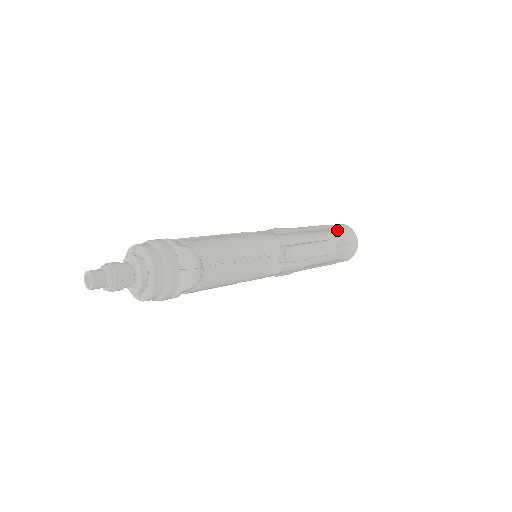
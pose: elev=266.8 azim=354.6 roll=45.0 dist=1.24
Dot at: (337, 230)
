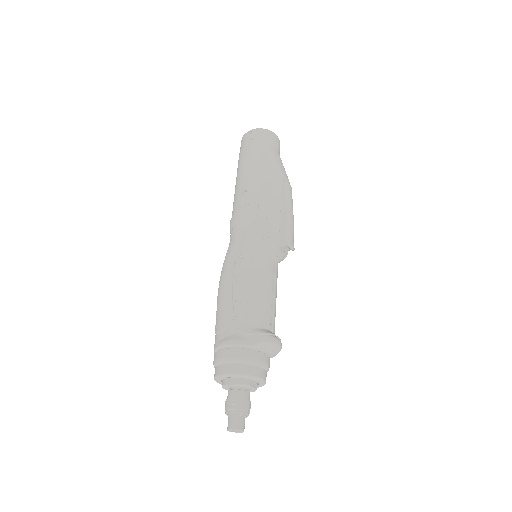
Dot at: (268, 154)
